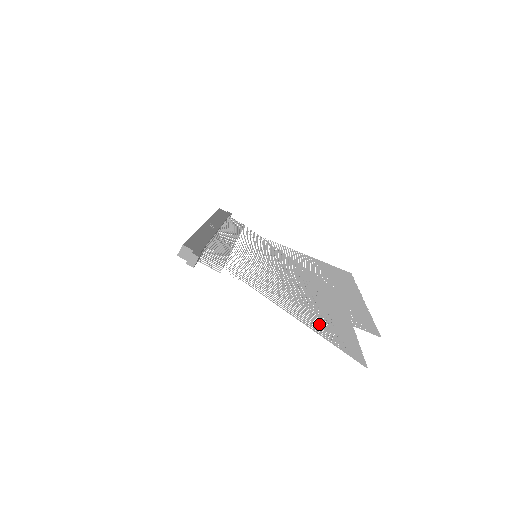
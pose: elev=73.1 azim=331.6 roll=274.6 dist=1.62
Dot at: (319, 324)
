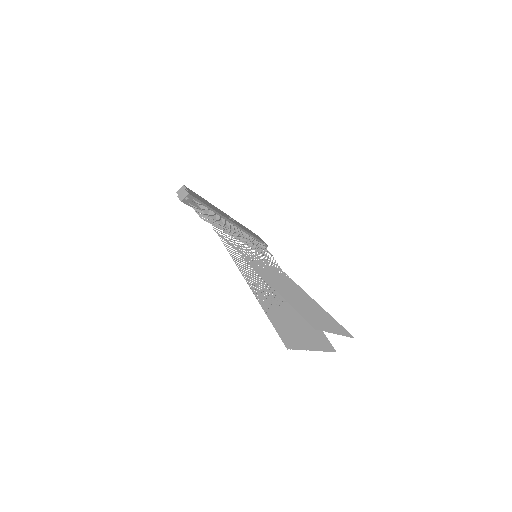
Dot at: (267, 303)
